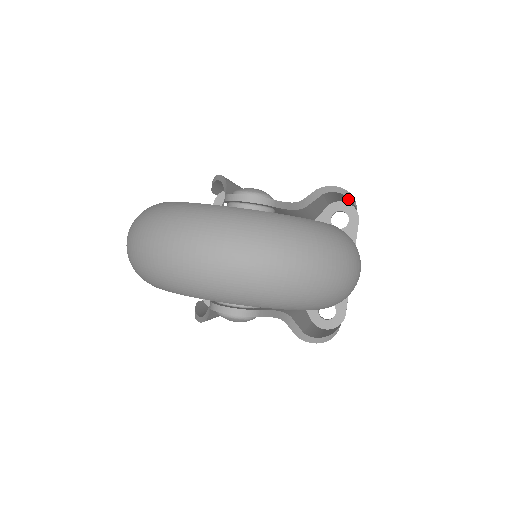
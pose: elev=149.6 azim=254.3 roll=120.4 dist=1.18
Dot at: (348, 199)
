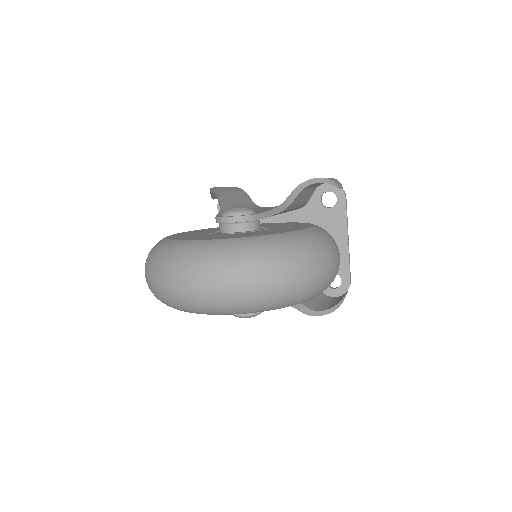
Dot at: occluded
